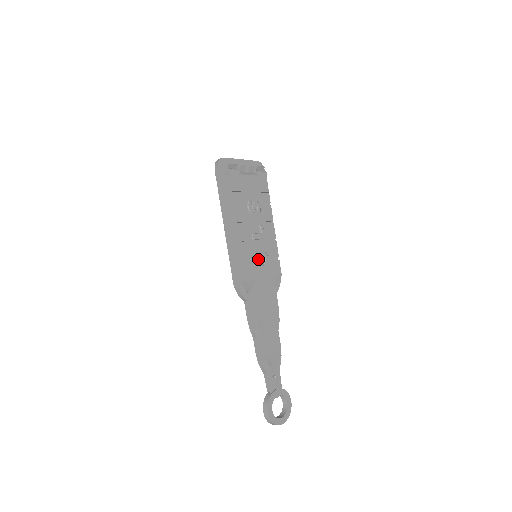
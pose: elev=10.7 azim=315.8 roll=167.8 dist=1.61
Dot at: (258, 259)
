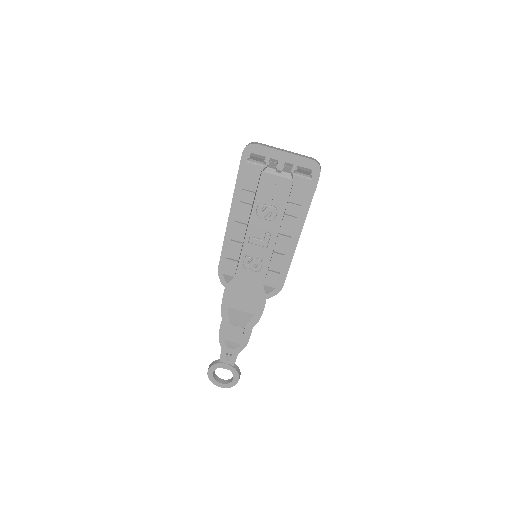
Dot at: (246, 262)
